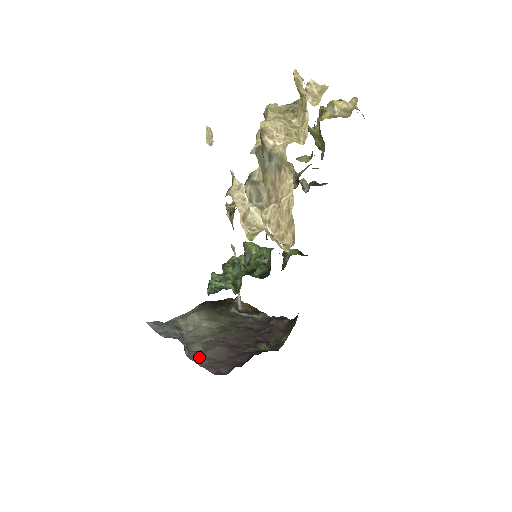
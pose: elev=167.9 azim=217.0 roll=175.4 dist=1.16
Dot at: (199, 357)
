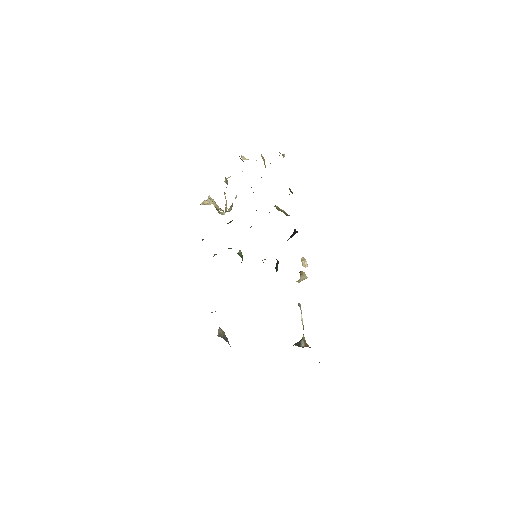
Dot at: occluded
